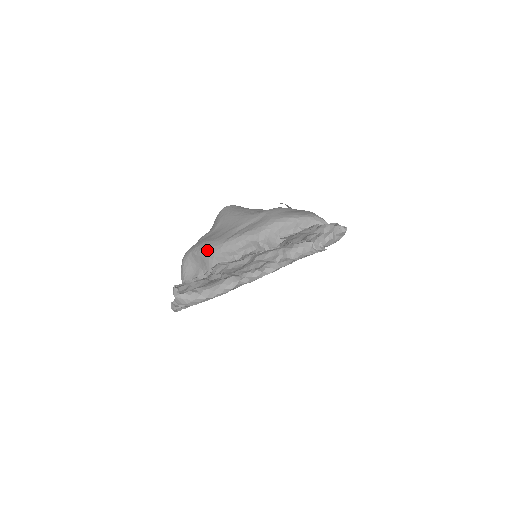
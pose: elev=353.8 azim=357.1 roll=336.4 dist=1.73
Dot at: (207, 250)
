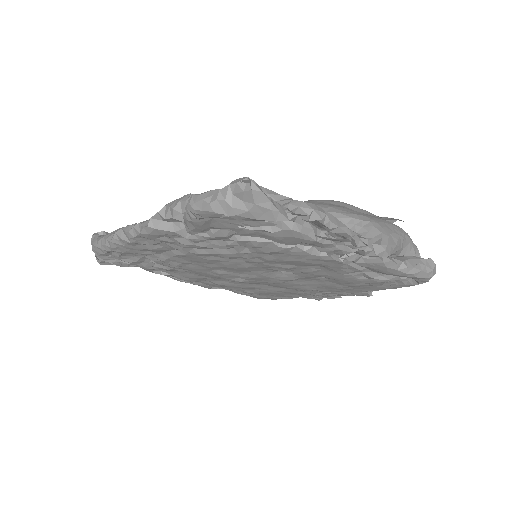
Dot at: occluded
